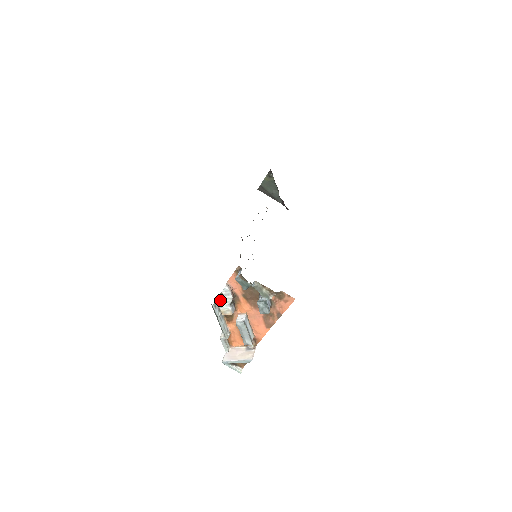
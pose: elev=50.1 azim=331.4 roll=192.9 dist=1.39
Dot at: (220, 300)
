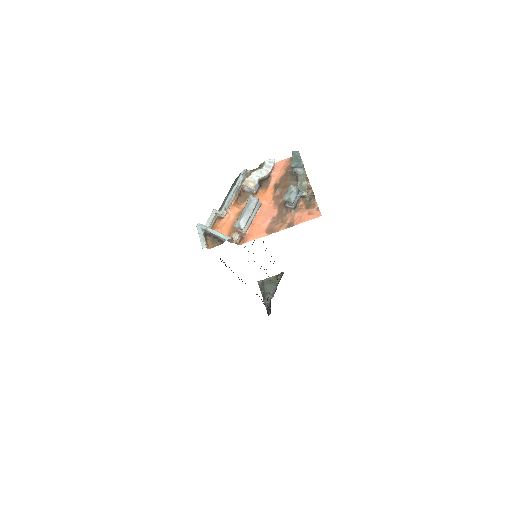
Dot at: (253, 172)
